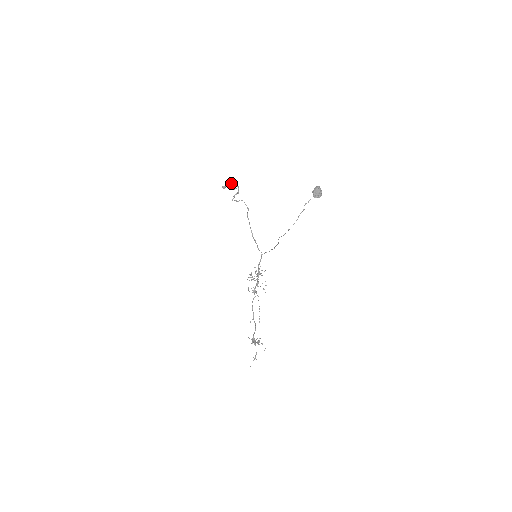
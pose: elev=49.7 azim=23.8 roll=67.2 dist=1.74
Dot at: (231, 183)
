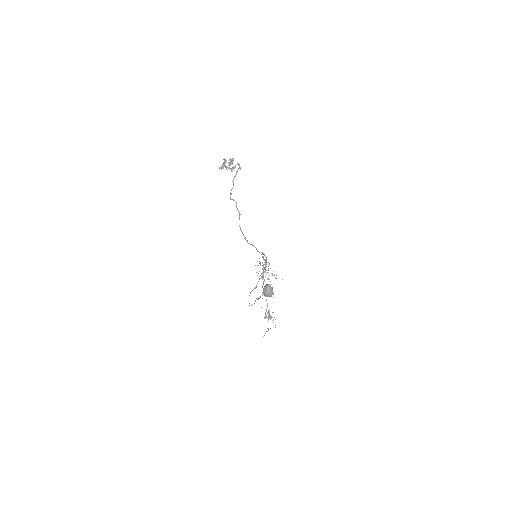
Dot at: (230, 159)
